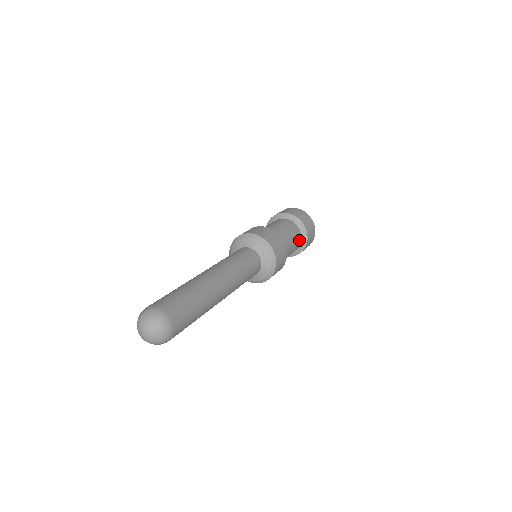
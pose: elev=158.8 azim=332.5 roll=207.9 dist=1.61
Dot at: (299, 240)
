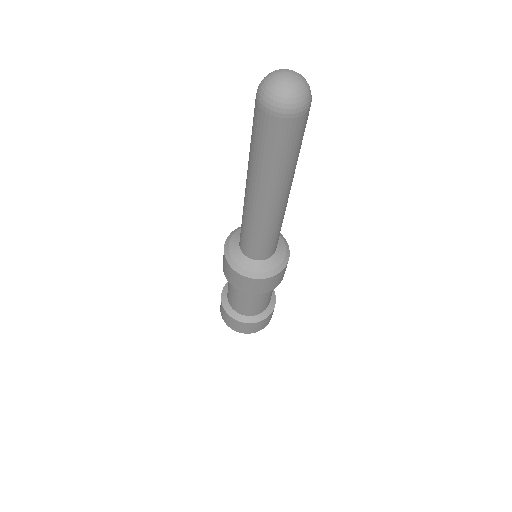
Dot at: (260, 310)
